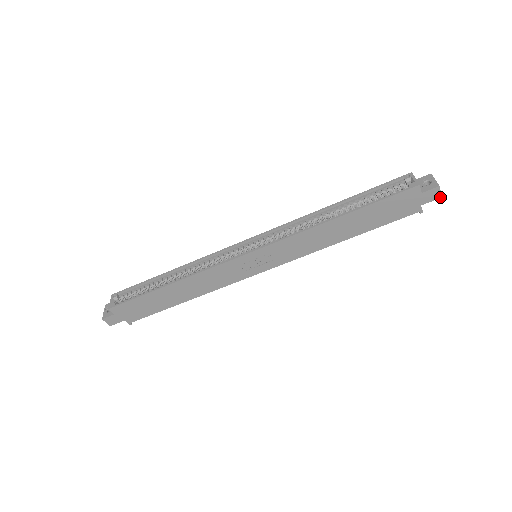
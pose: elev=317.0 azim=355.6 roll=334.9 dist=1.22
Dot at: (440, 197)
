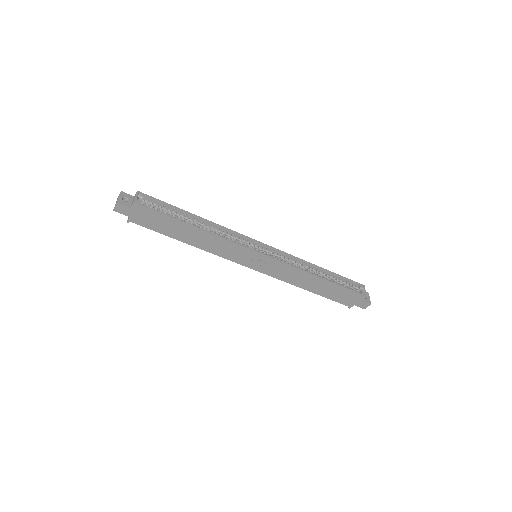
Dot at: occluded
